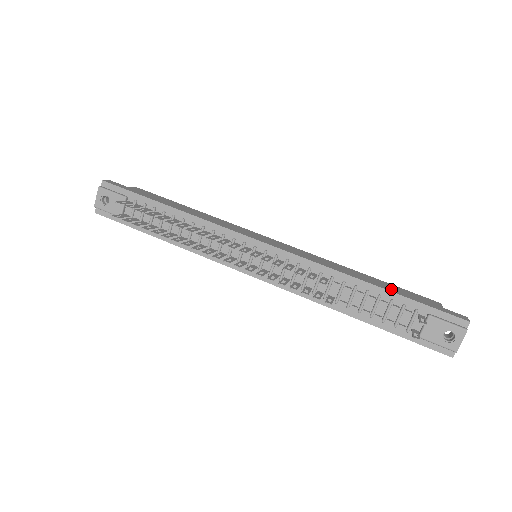
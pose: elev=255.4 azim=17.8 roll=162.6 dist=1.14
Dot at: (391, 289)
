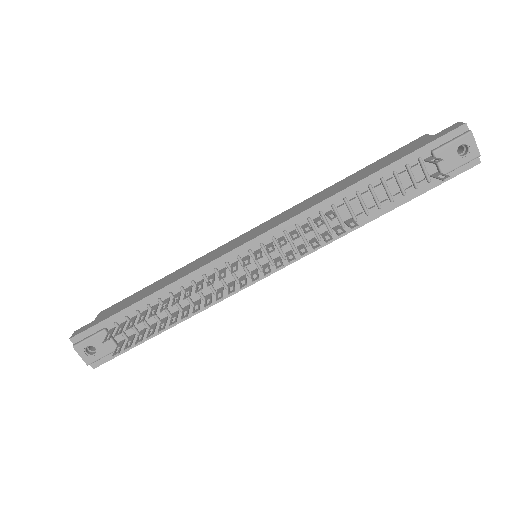
Dot at: (383, 165)
